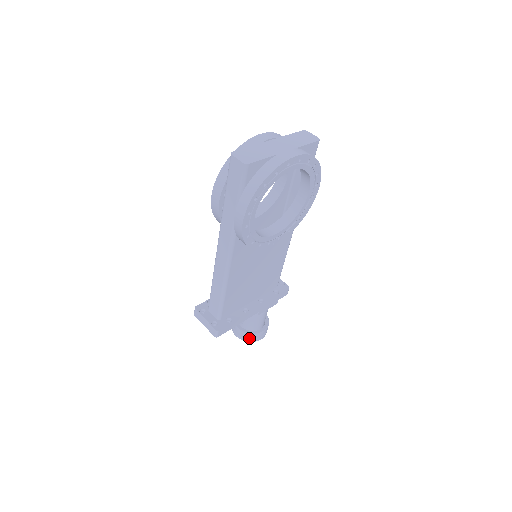
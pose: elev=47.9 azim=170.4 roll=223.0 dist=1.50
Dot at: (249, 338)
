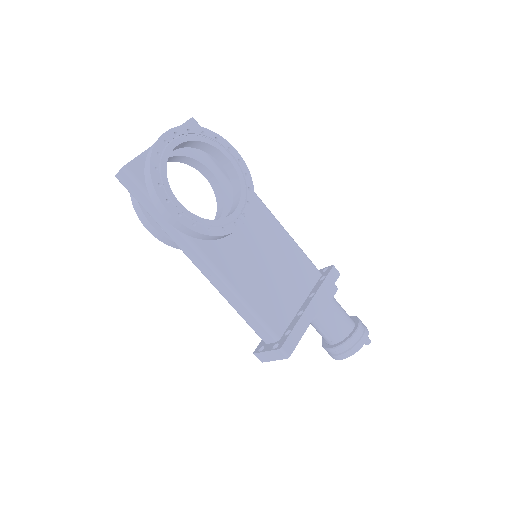
Dot at: (351, 348)
